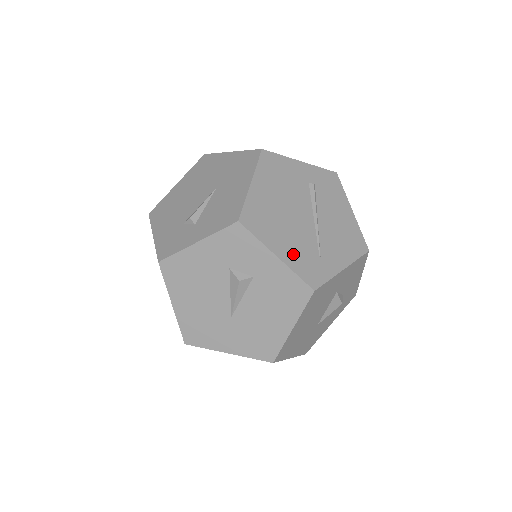
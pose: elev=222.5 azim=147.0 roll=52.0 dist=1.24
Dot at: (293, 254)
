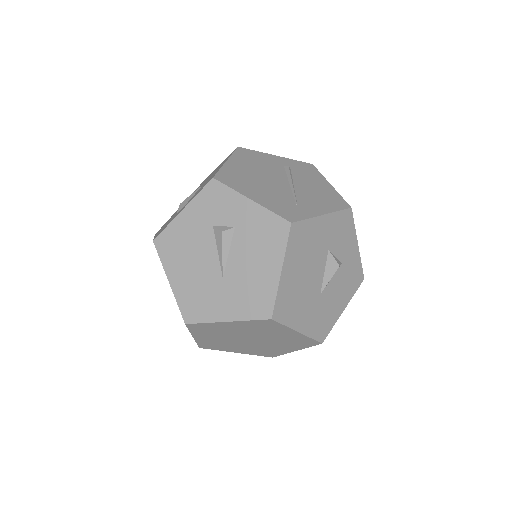
Dot at: (268, 200)
